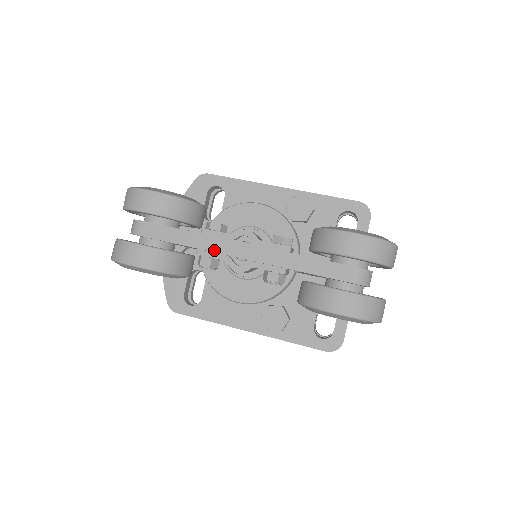
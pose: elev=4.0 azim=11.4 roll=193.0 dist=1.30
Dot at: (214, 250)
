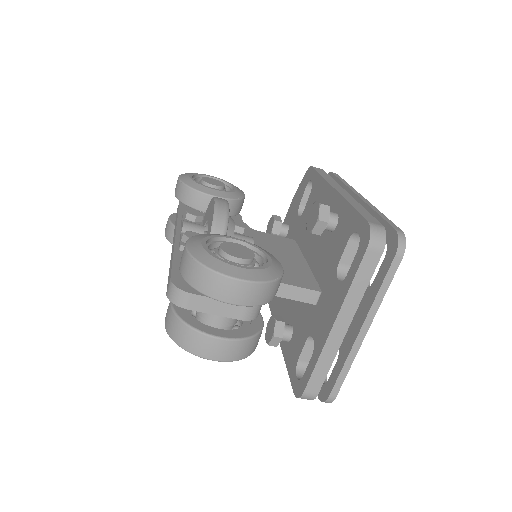
Dot at: occluded
